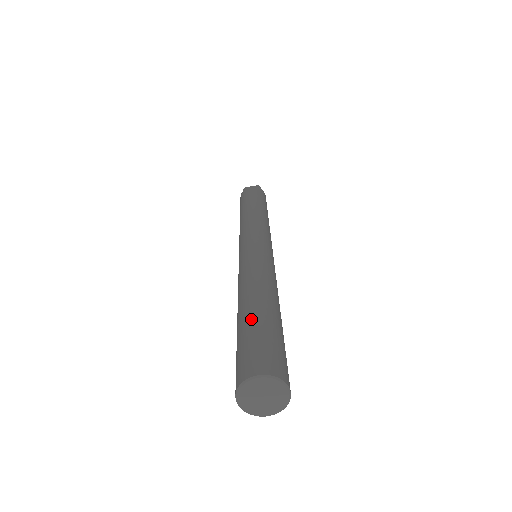
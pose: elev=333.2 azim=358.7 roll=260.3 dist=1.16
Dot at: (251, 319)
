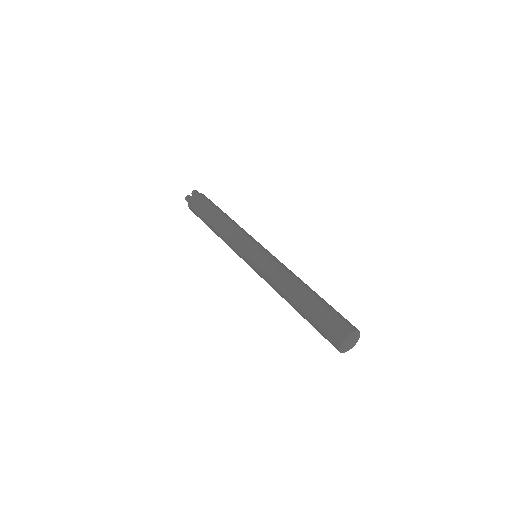
Dot at: (312, 307)
